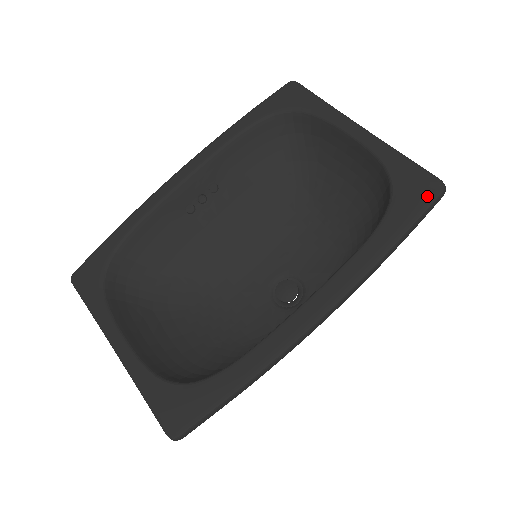
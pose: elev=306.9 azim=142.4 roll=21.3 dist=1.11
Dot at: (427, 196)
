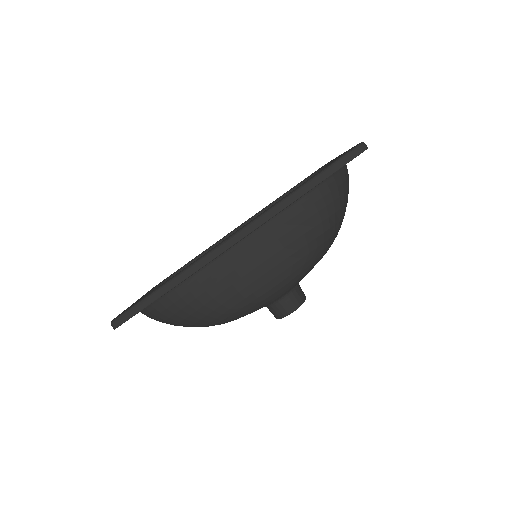
Dot at: (346, 152)
